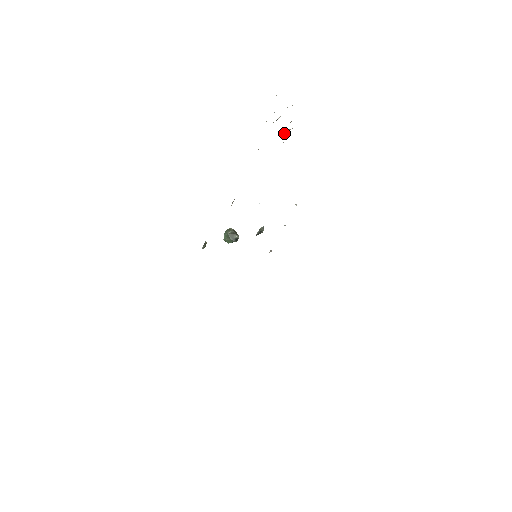
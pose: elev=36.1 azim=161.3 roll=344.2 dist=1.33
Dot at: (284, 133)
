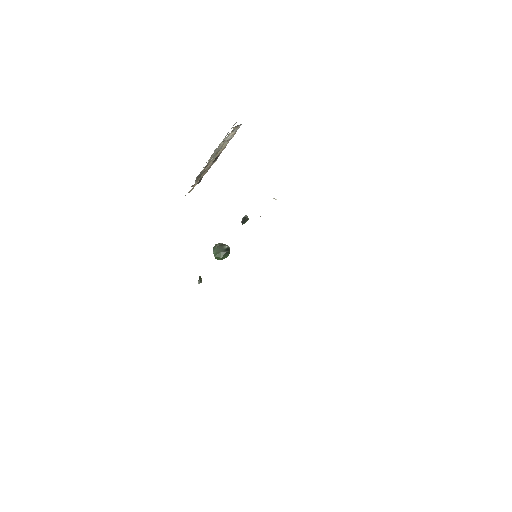
Dot at: (228, 134)
